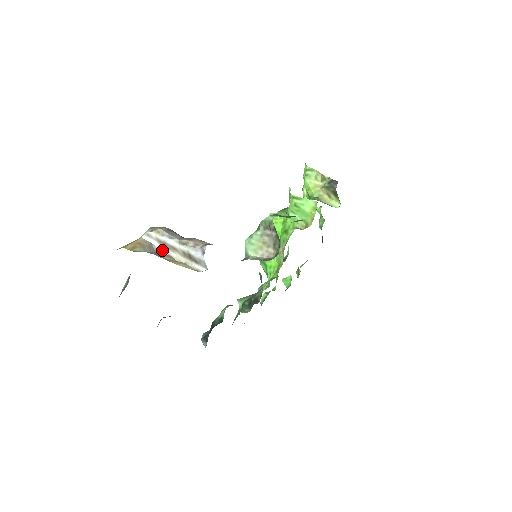
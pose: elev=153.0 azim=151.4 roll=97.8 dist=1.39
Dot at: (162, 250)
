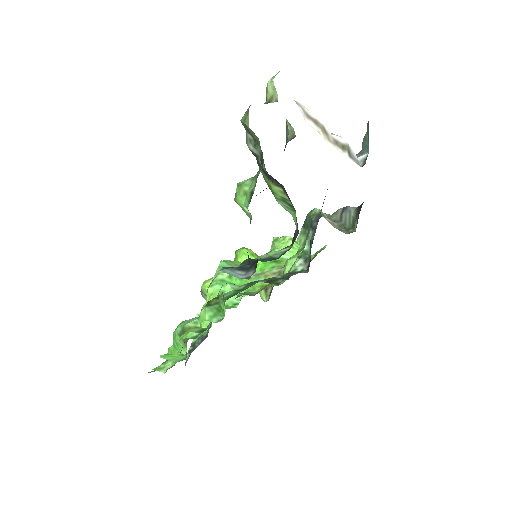
Dot at: (308, 123)
